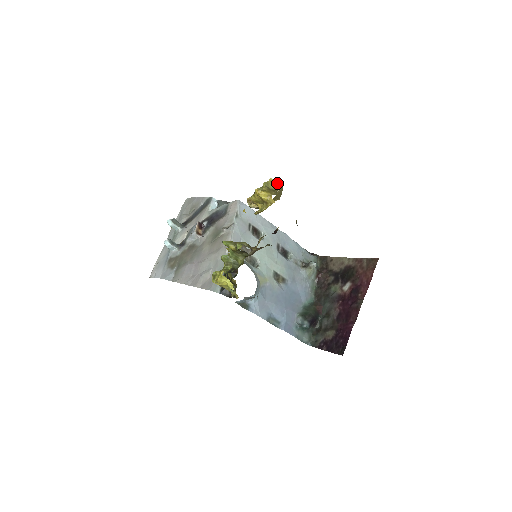
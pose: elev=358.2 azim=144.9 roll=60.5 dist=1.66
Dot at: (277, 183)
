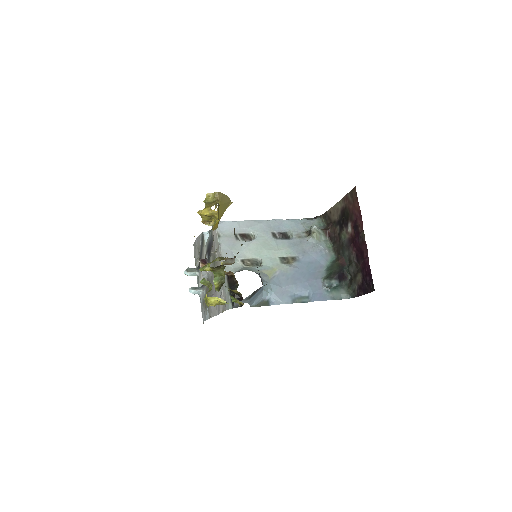
Dot at: (214, 194)
